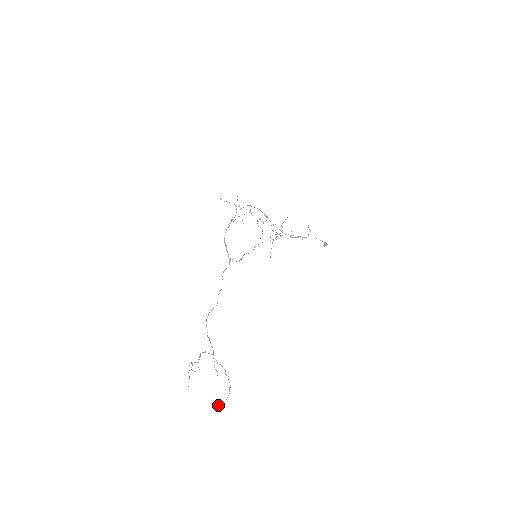
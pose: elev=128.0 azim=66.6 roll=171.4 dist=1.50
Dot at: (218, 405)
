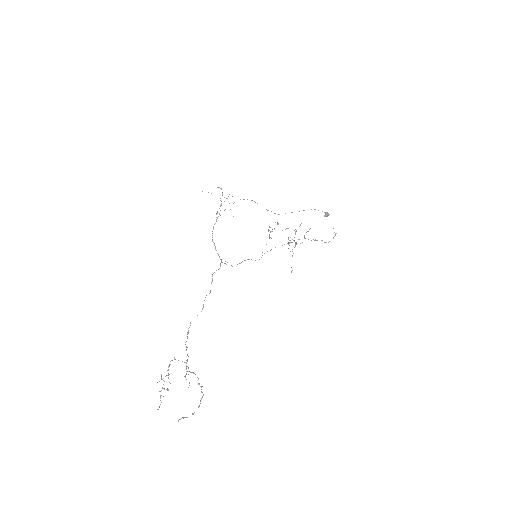
Dot at: occluded
